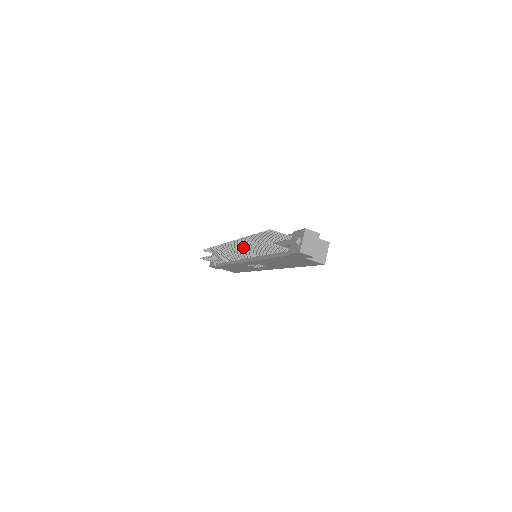
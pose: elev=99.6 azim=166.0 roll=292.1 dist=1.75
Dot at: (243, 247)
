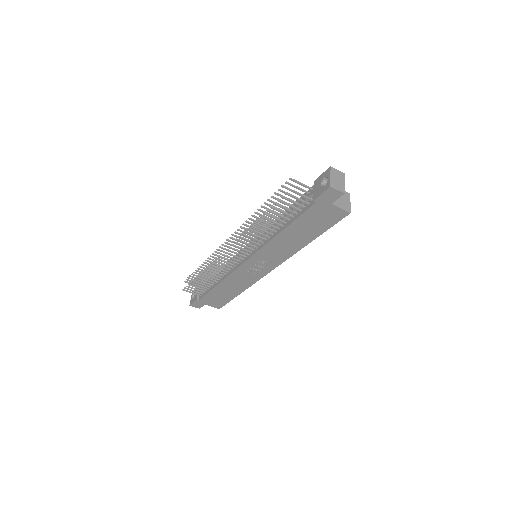
Dot at: (253, 222)
